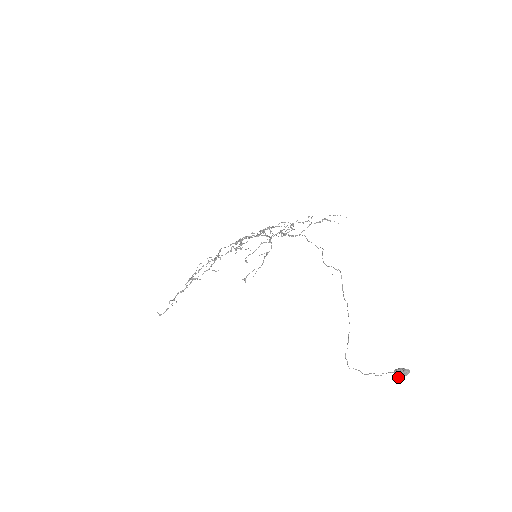
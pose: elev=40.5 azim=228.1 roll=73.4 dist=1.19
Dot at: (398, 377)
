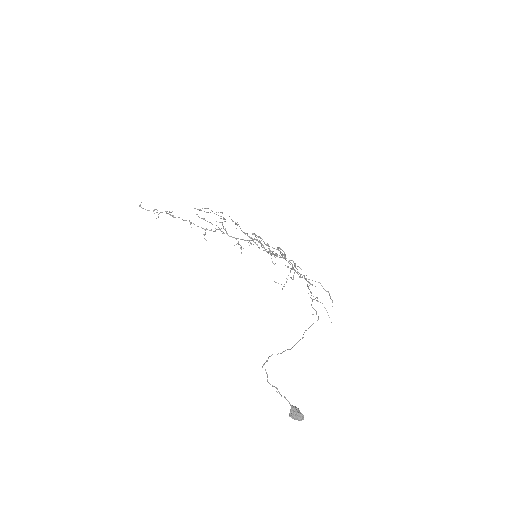
Dot at: (291, 413)
